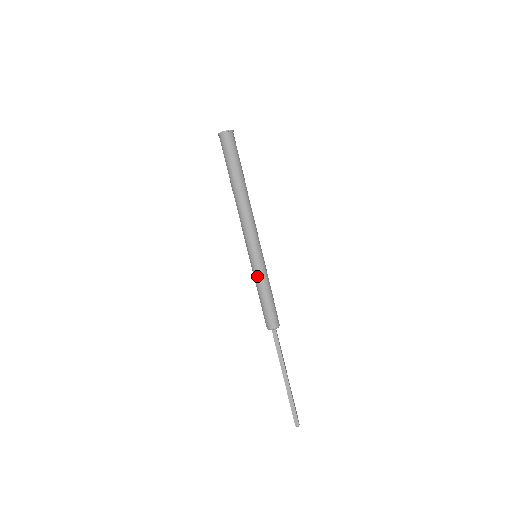
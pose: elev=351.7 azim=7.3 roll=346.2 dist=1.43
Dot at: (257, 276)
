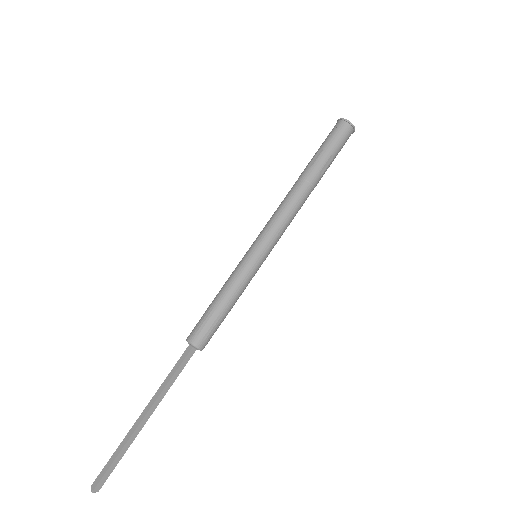
Dot at: (233, 272)
